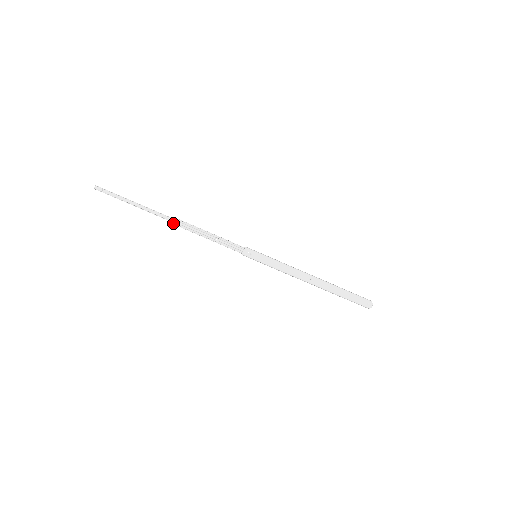
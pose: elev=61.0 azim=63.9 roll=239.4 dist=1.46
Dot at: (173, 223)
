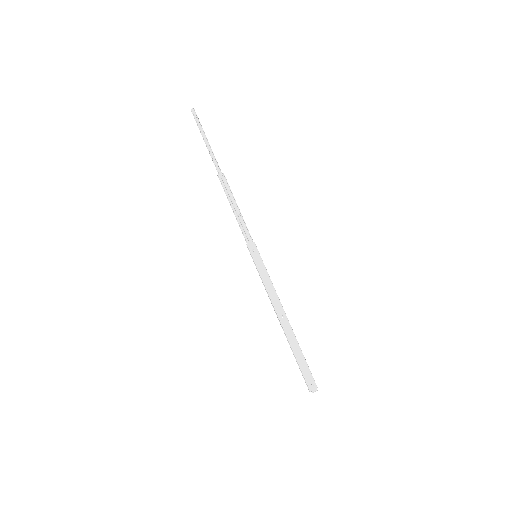
Dot at: (219, 176)
